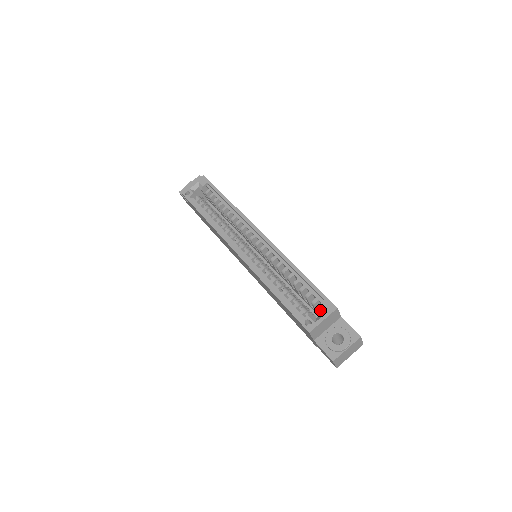
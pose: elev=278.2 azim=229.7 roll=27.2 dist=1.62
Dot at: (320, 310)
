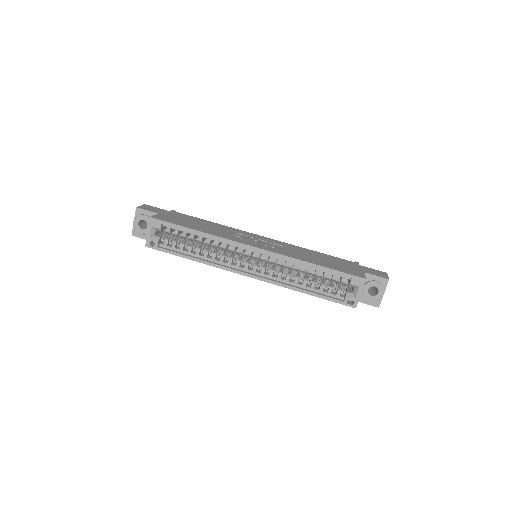
Dot at: (352, 286)
